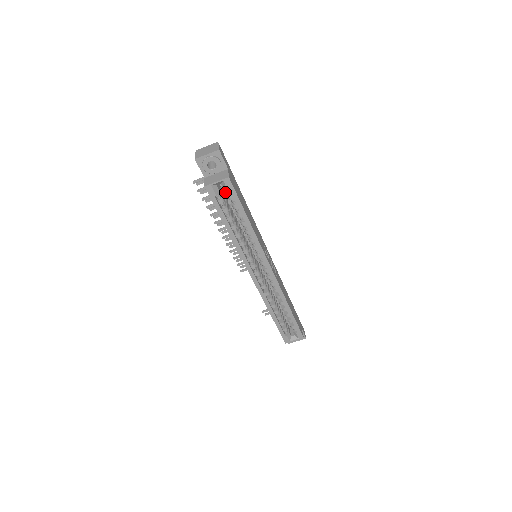
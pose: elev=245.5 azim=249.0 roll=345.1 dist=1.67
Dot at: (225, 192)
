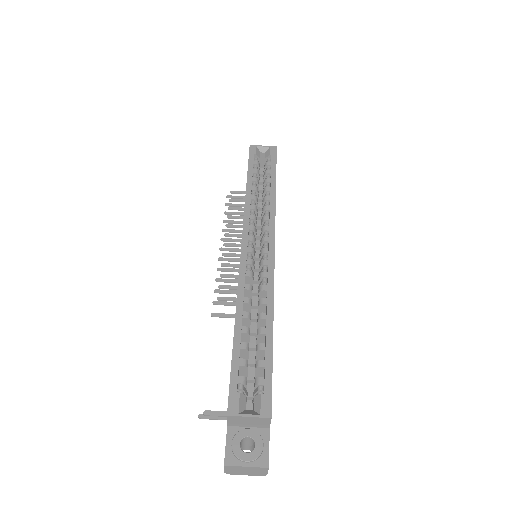
Dot at: occluded
